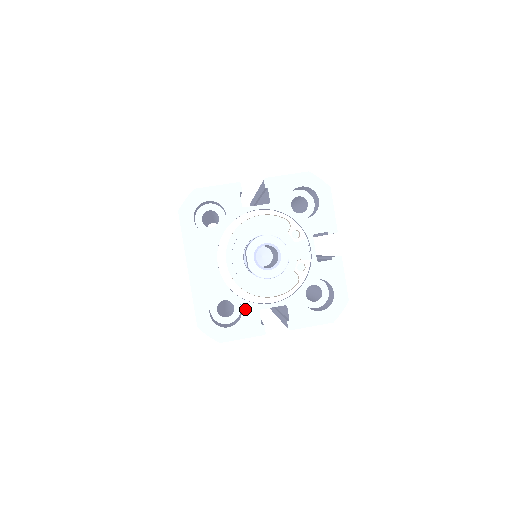
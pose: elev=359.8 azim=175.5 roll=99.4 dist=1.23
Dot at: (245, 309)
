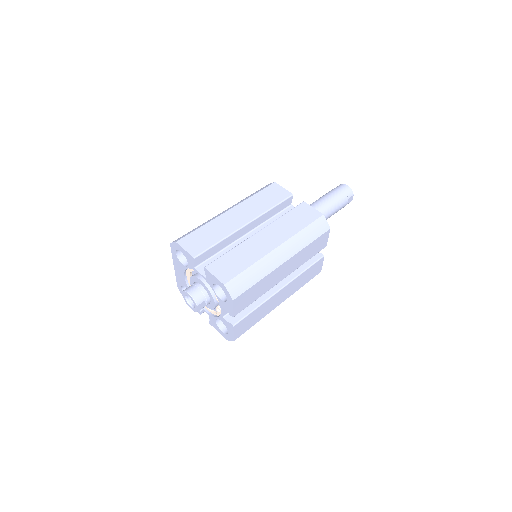
Dot at: occluded
